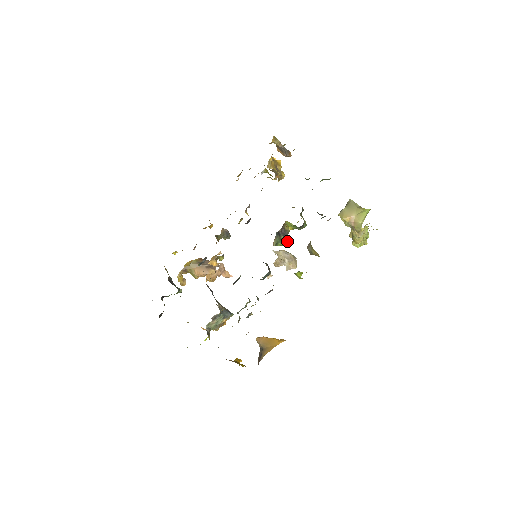
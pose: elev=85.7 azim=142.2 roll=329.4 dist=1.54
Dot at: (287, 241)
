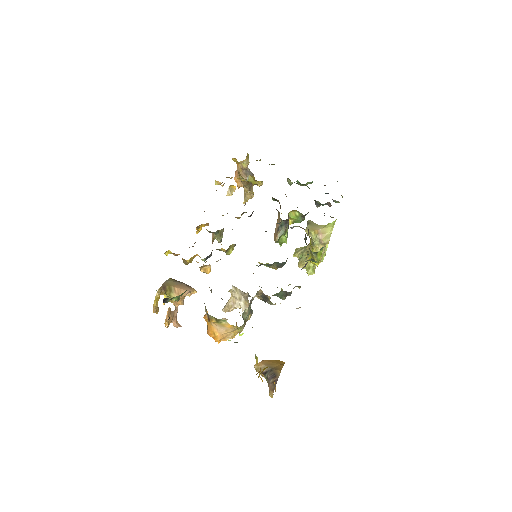
Dot at: (287, 237)
